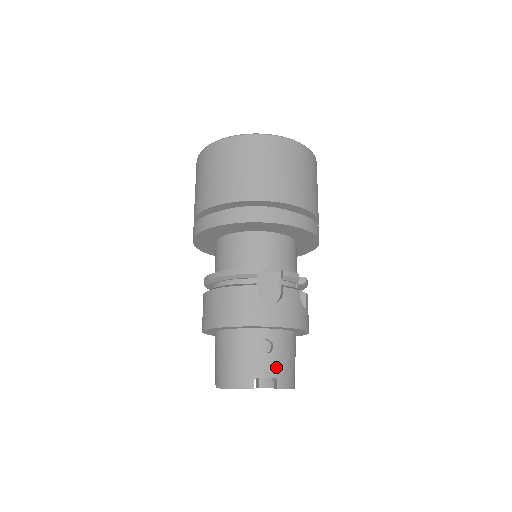
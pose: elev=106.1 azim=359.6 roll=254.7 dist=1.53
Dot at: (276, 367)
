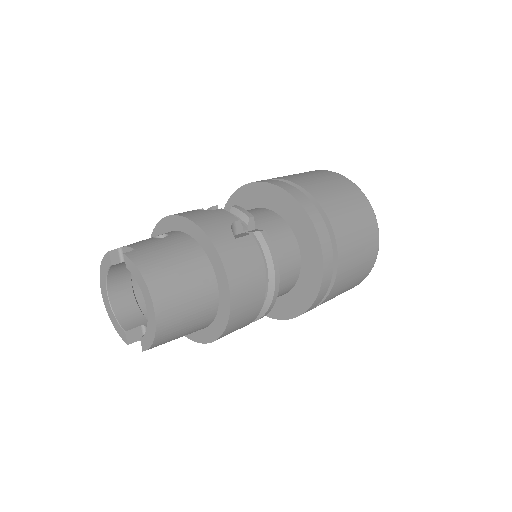
Dot at: (146, 245)
